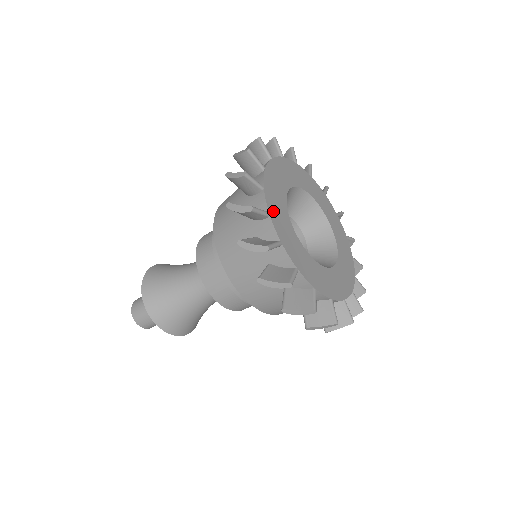
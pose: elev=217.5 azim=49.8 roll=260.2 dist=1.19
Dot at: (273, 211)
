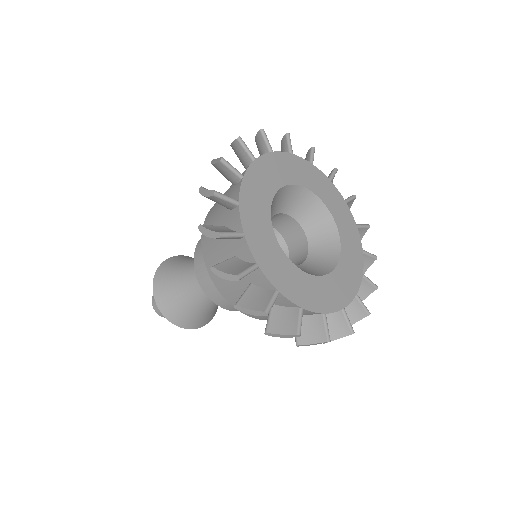
Dot at: (251, 179)
